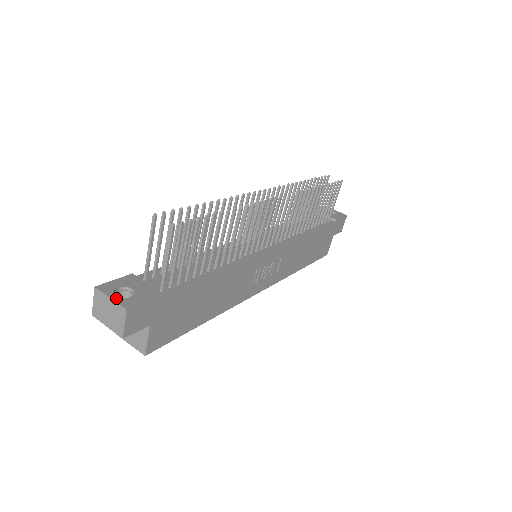
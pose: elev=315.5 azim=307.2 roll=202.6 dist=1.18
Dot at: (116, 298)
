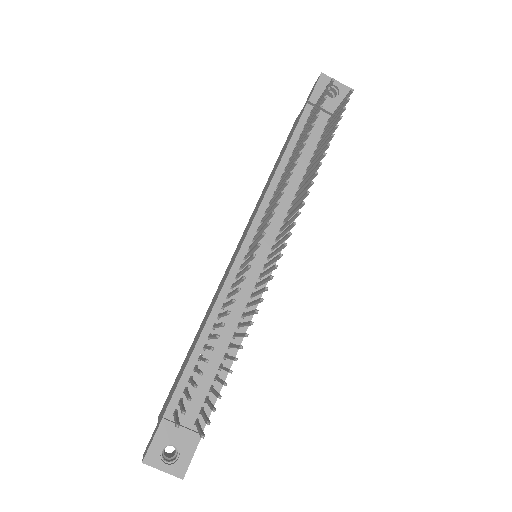
Dot at: (167, 469)
